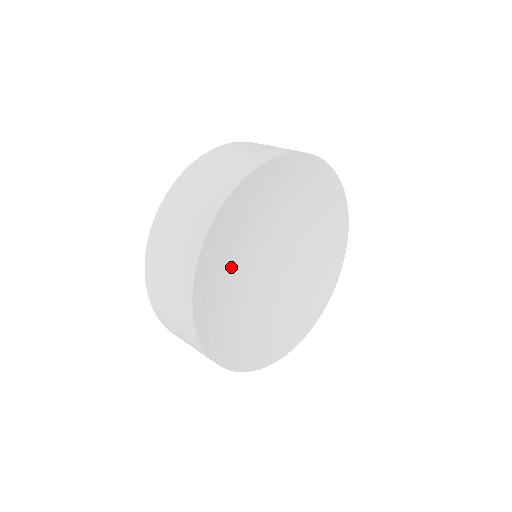
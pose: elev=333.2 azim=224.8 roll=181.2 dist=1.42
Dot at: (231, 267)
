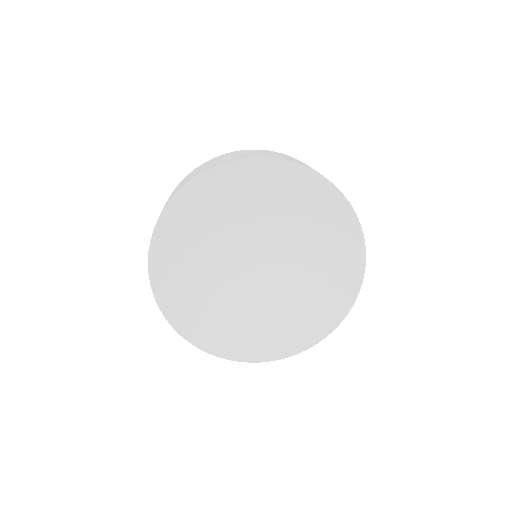
Dot at: (203, 252)
